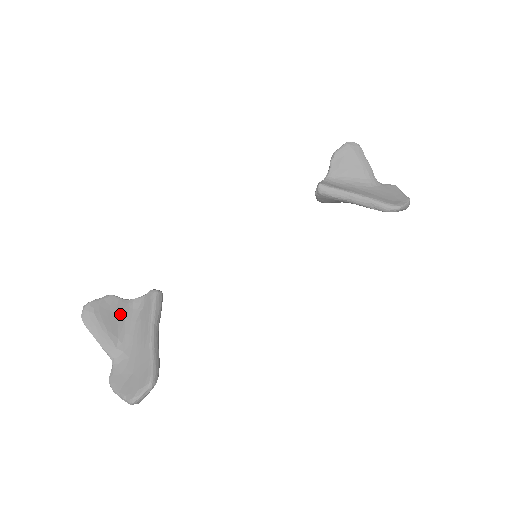
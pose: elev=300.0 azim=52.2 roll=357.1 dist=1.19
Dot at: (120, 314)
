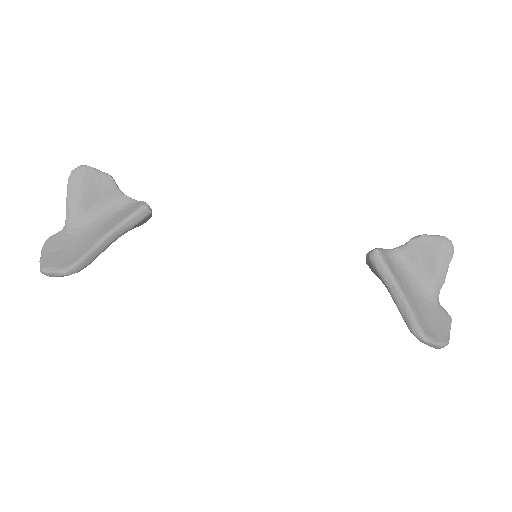
Dot at: (104, 197)
